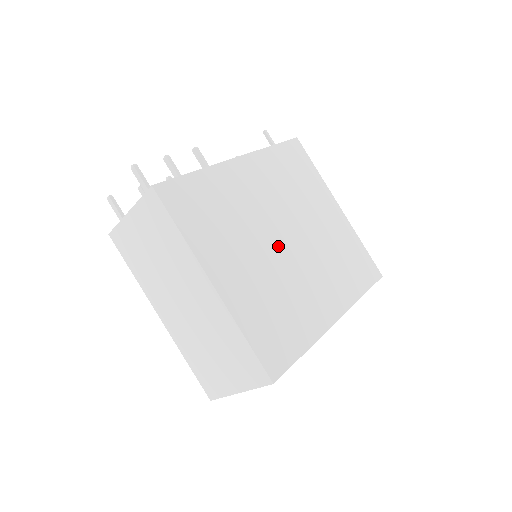
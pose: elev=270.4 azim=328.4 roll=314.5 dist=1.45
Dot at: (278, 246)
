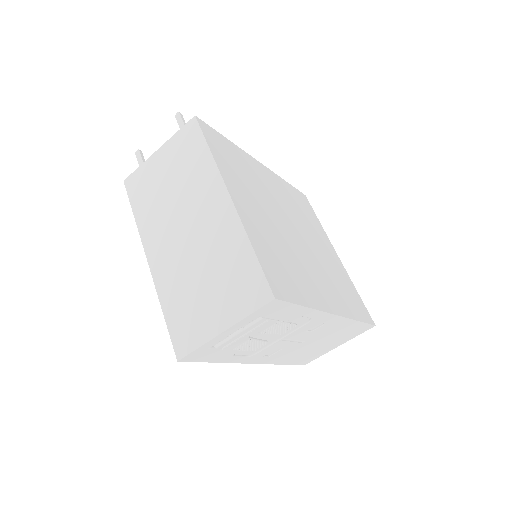
Dot at: (287, 228)
